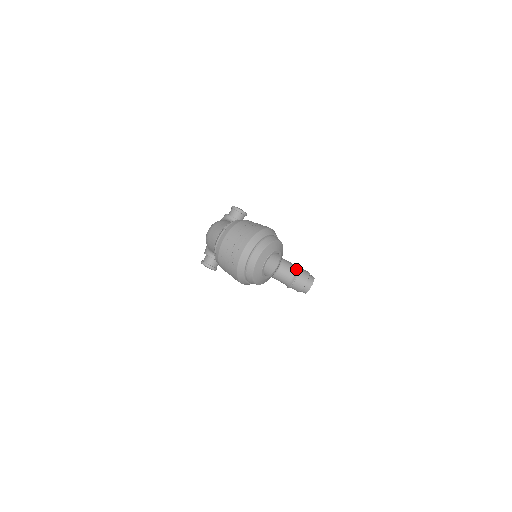
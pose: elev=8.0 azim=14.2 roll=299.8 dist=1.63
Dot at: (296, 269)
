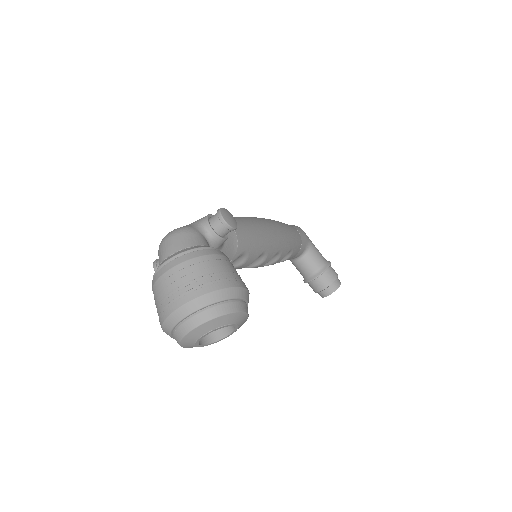
Dot at: (322, 267)
